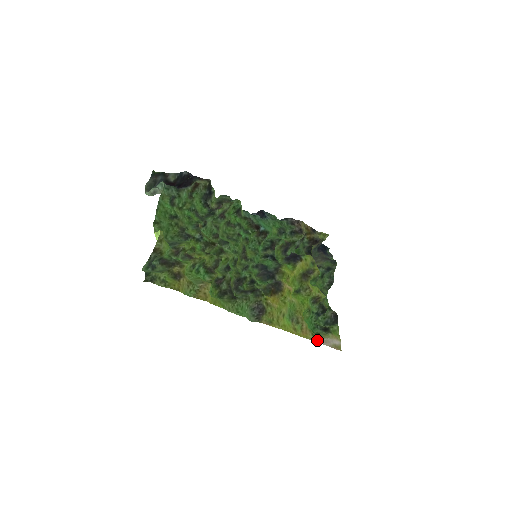
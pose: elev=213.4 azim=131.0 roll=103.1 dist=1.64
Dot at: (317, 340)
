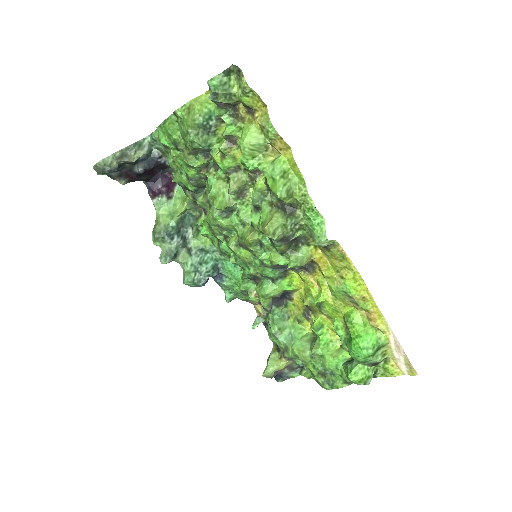
Dot at: (390, 332)
